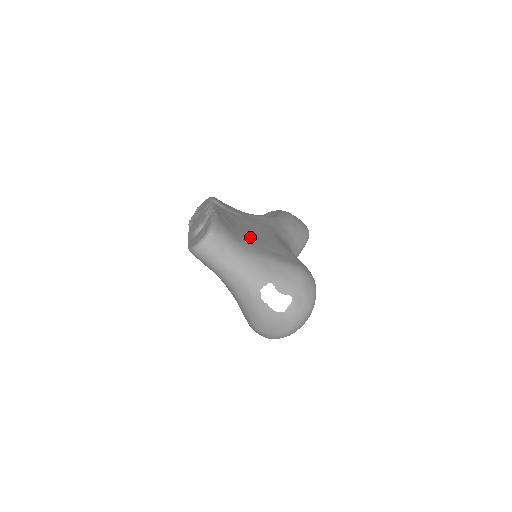
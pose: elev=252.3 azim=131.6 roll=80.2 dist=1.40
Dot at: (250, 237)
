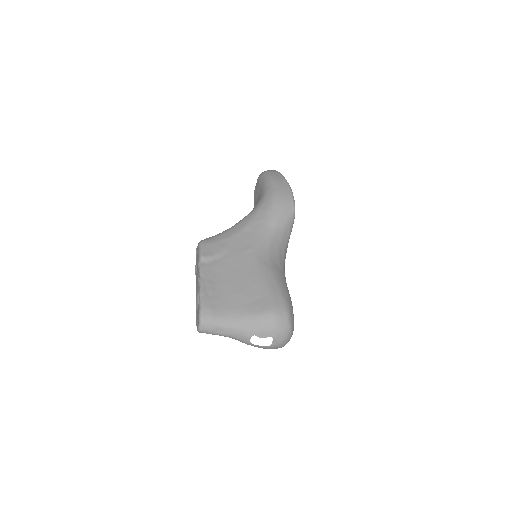
Dot at: (232, 294)
